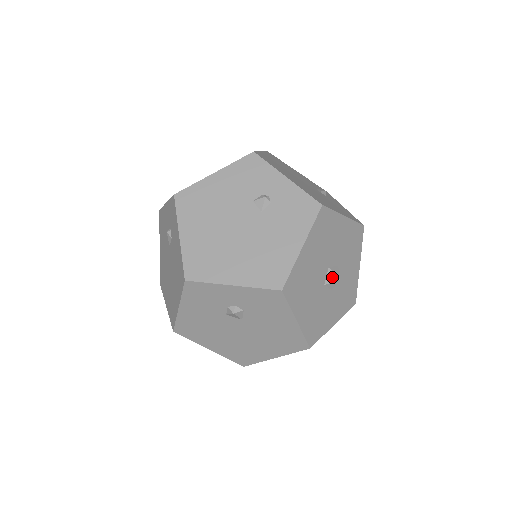
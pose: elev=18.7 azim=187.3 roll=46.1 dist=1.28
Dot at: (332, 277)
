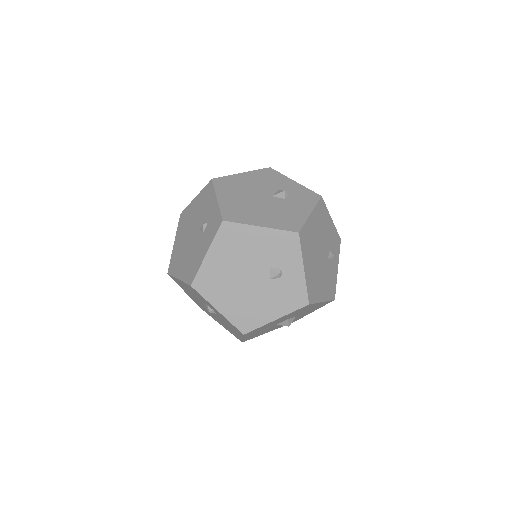
Dot at: (285, 324)
